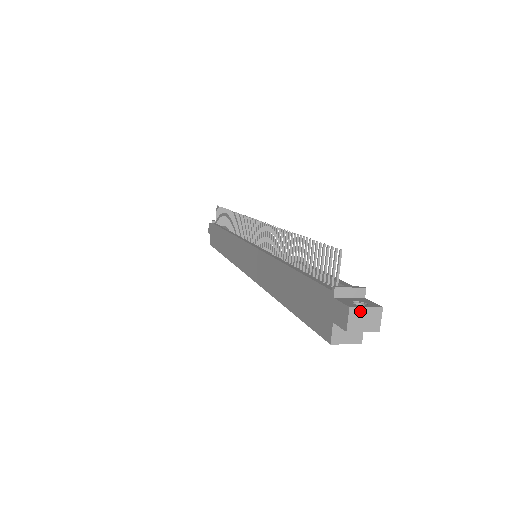
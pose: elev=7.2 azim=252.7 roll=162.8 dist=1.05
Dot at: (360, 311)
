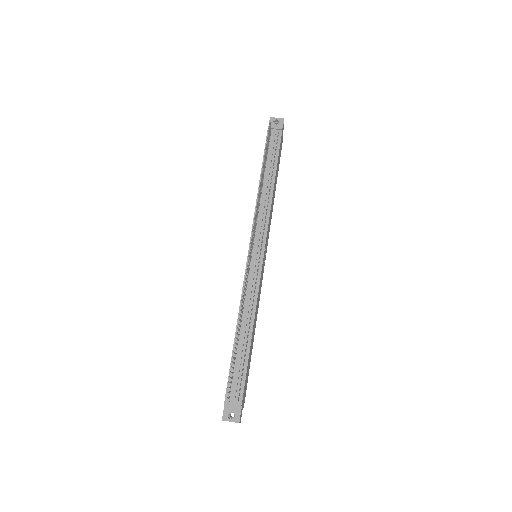
Dot at: occluded
